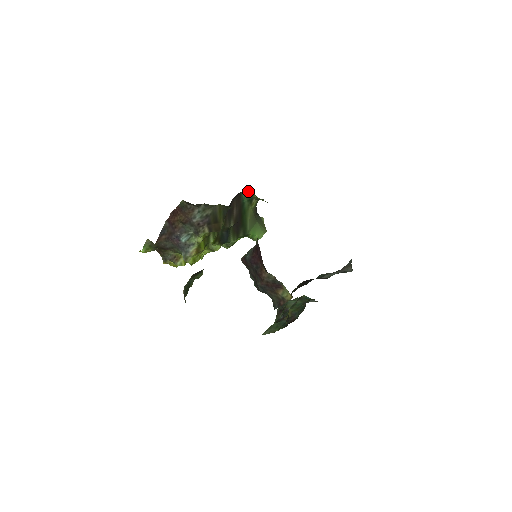
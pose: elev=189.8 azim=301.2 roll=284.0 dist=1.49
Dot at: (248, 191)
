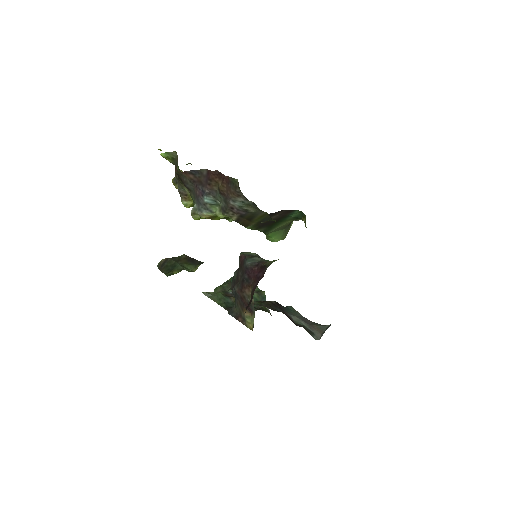
Dot at: occluded
